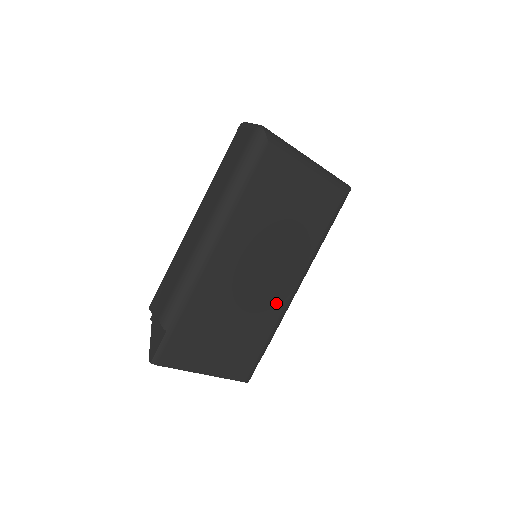
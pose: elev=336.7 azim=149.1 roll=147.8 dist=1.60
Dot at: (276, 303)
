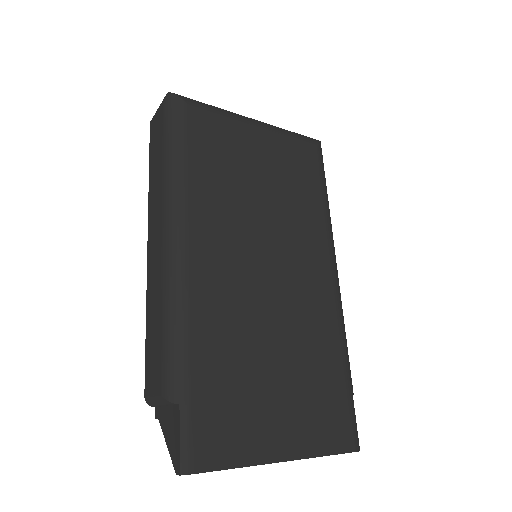
Dot at: (321, 306)
